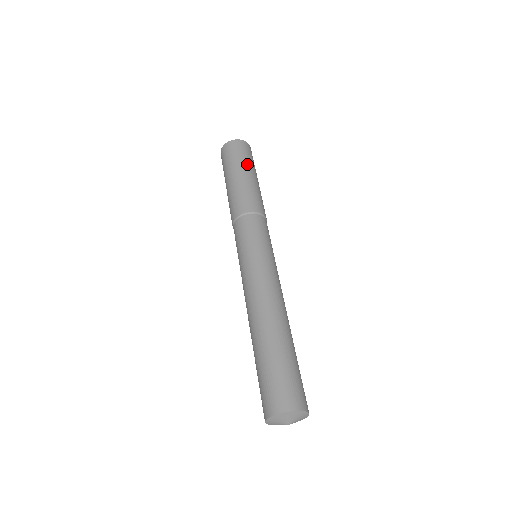
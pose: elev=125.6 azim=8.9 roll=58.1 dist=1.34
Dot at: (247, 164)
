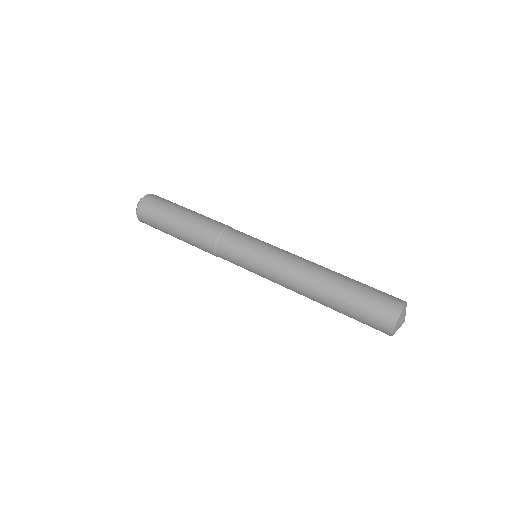
Dot at: (173, 206)
